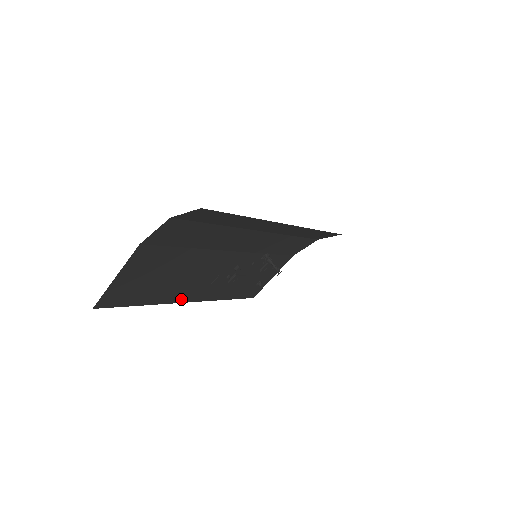
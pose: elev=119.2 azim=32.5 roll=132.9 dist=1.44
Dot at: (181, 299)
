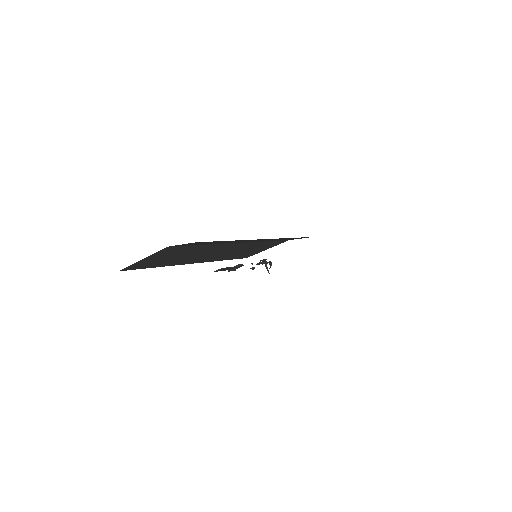
Dot at: (188, 263)
